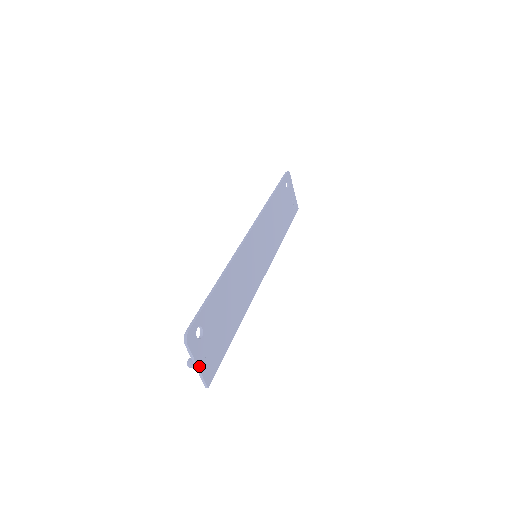
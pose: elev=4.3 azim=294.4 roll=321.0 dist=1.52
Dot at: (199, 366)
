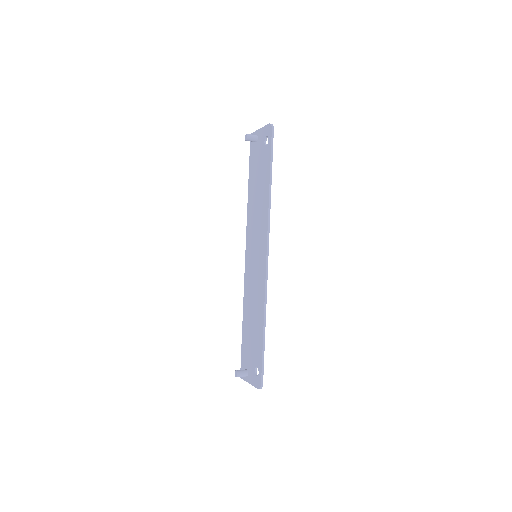
Dot at: (250, 381)
